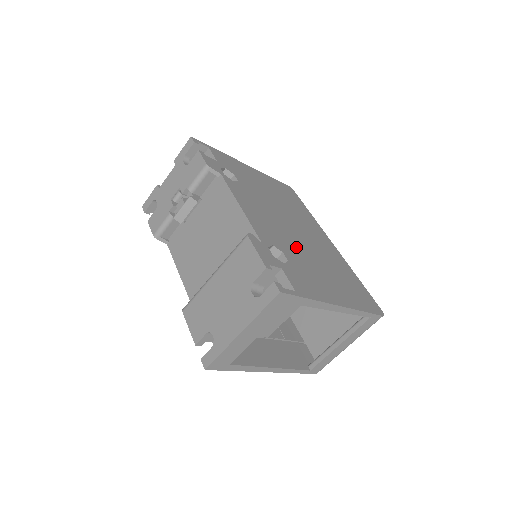
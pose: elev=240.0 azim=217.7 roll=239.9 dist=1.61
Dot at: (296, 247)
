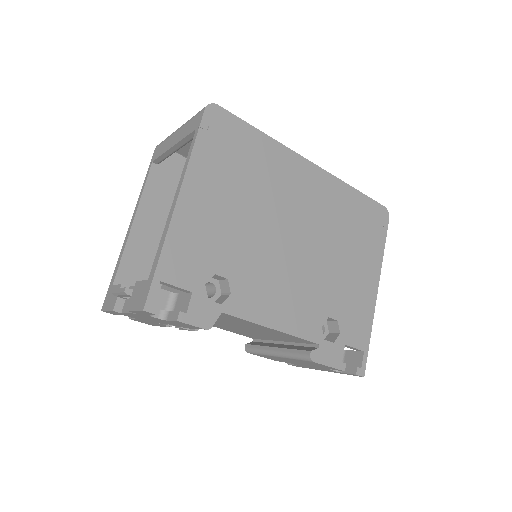
Dot at: (321, 277)
